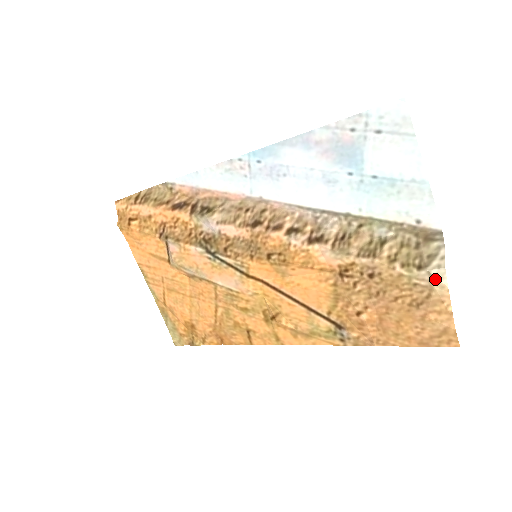
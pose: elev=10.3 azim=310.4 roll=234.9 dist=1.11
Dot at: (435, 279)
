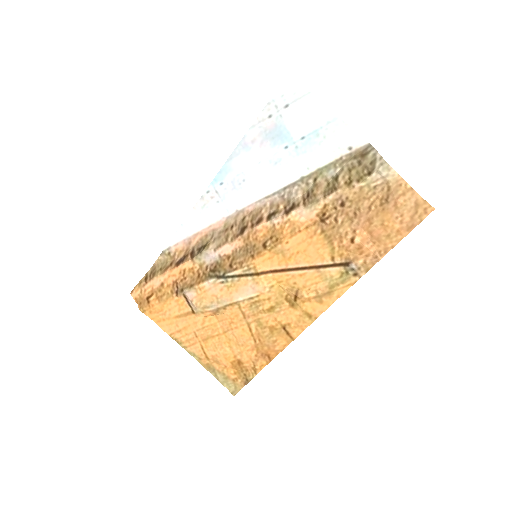
Dot at: (385, 173)
